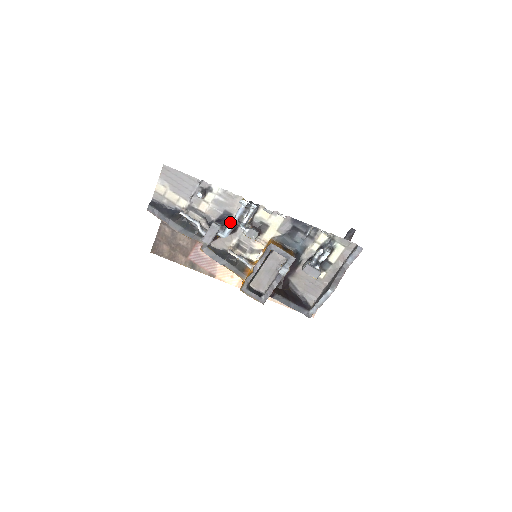
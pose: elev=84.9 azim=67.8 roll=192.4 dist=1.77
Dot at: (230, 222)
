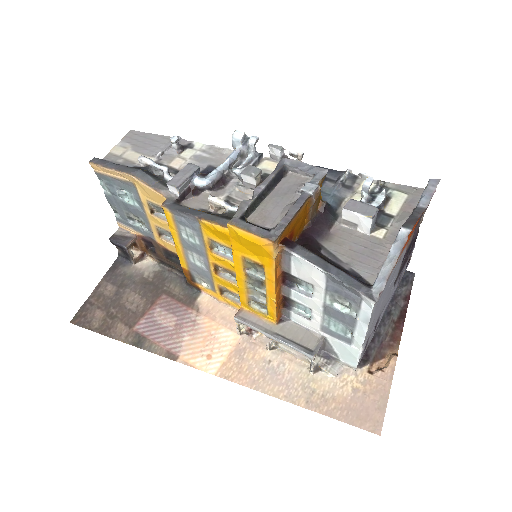
Dot at: occluded
